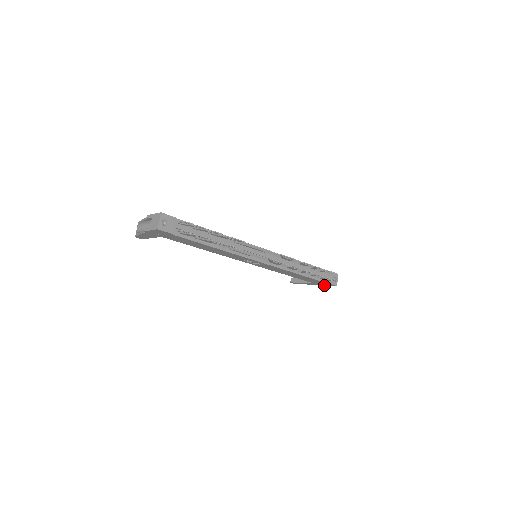
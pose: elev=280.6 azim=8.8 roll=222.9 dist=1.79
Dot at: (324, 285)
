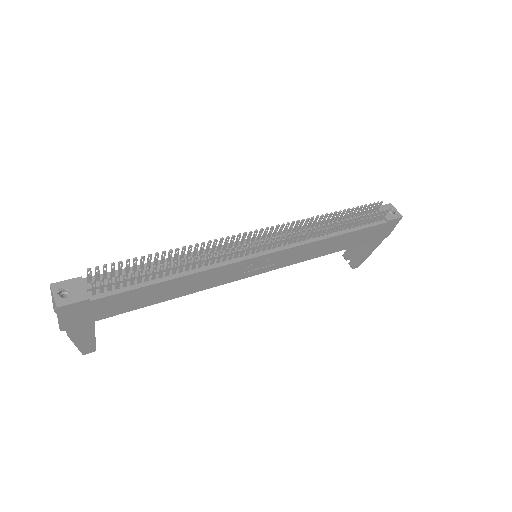
Dot at: (389, 232)
